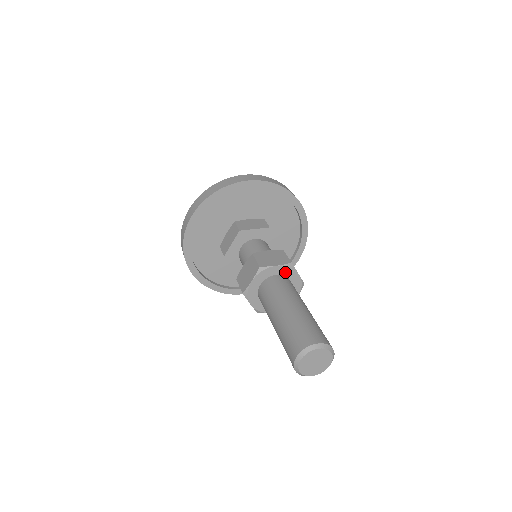
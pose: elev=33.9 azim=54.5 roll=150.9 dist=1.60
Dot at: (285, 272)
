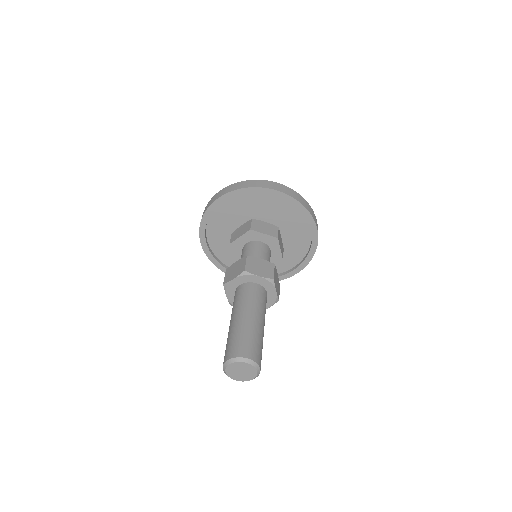
Dot at: (245, 280)
